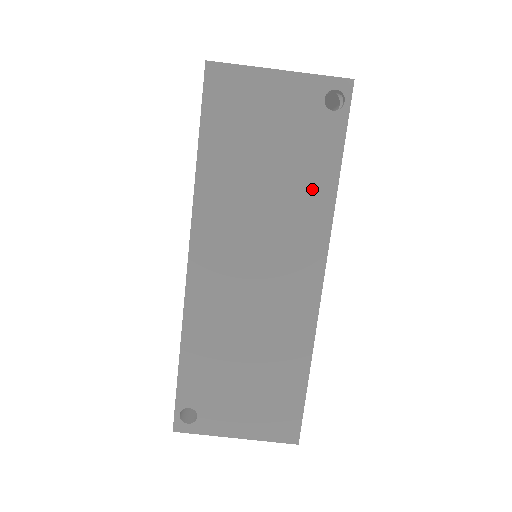
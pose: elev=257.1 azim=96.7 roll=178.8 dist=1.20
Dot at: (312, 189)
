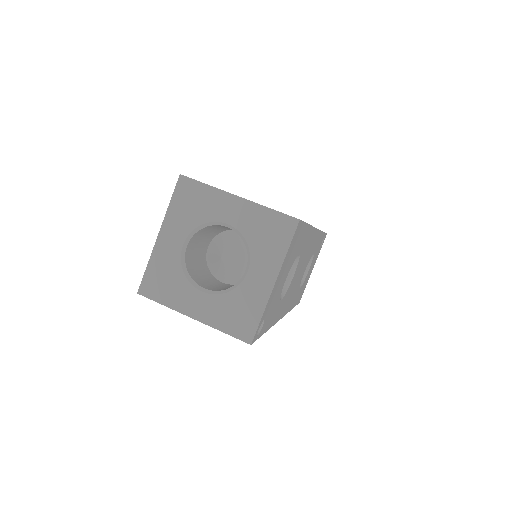
Dot at: occluded
